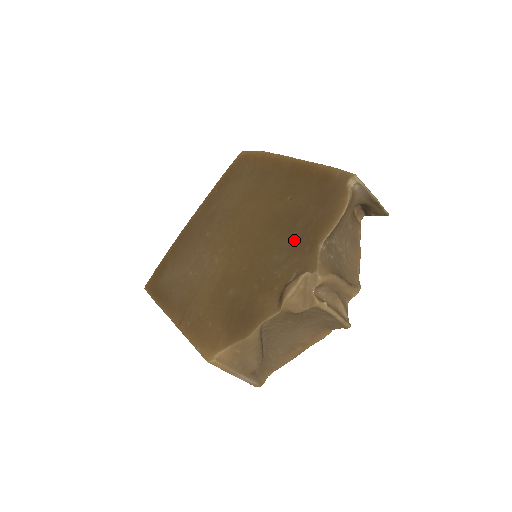
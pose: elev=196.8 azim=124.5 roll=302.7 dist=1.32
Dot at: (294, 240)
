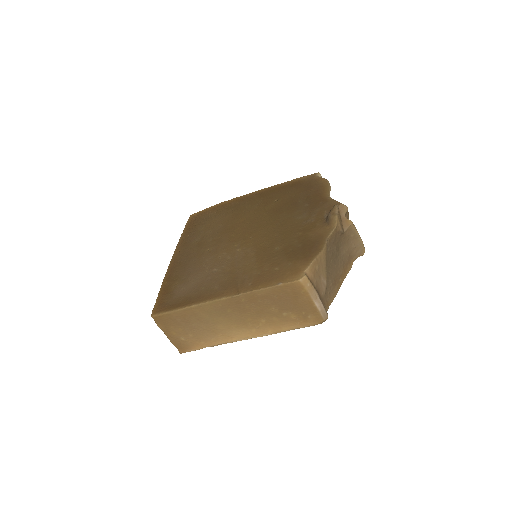
Dot at: (305, 206)
